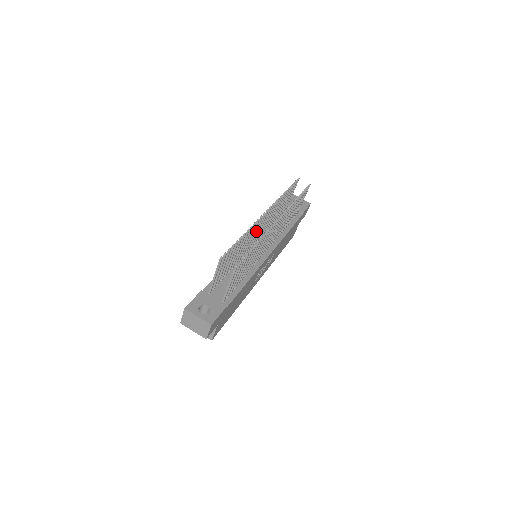
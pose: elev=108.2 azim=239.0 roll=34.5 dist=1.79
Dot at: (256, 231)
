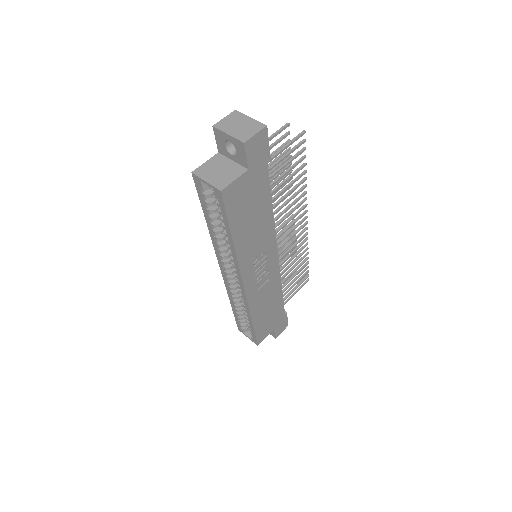
Dot at: occluded
